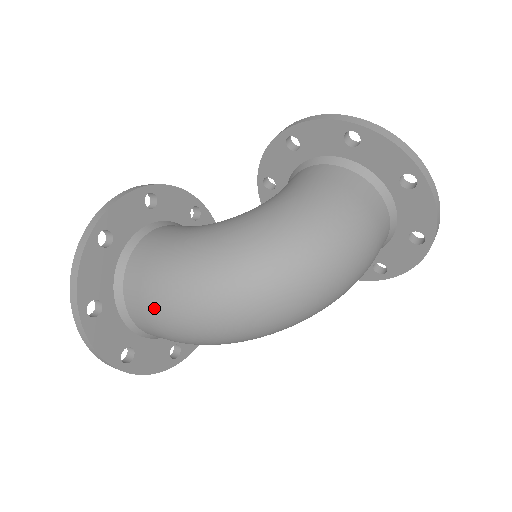
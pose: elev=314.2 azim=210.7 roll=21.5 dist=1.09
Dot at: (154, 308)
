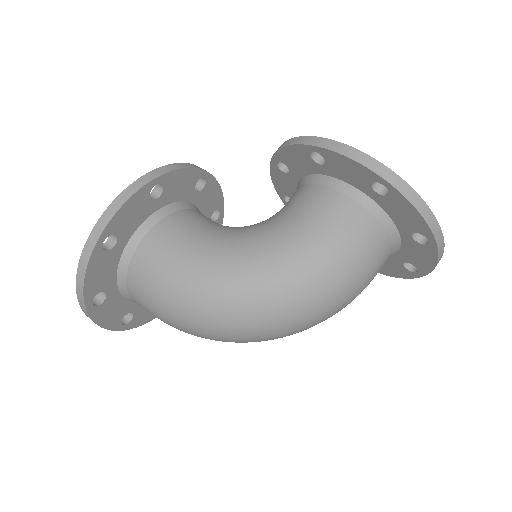
Dot at: (156, 311)
